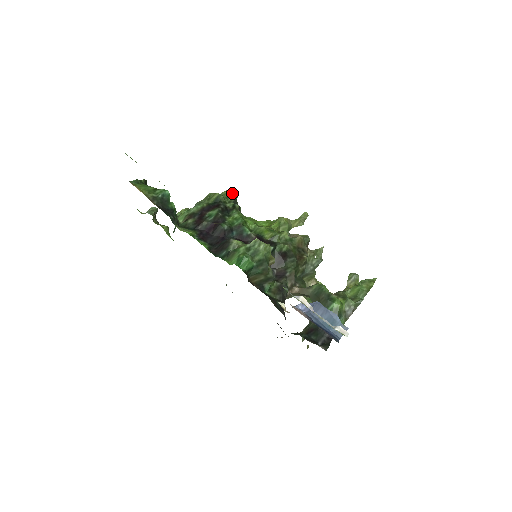
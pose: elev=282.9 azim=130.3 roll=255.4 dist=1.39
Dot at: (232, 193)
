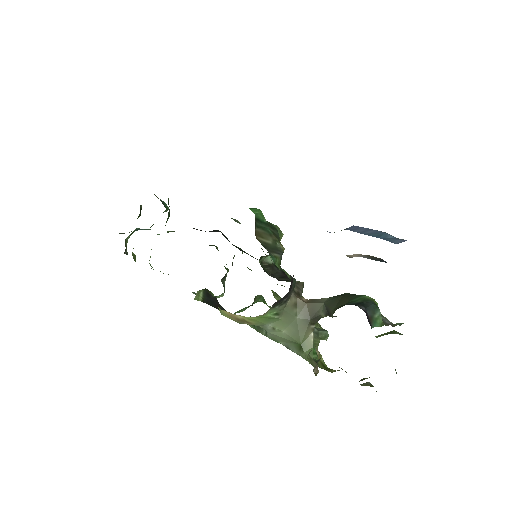
Dot at: occluded
